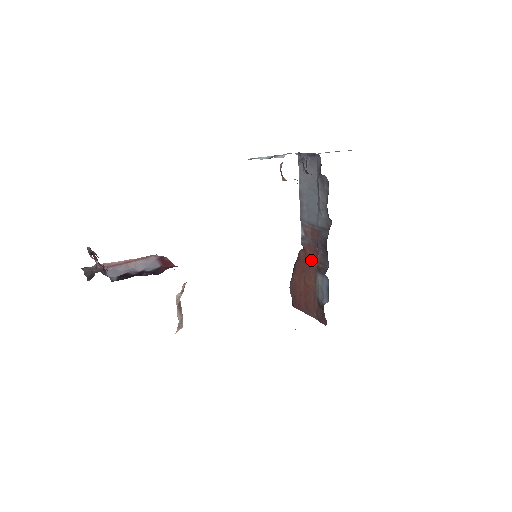
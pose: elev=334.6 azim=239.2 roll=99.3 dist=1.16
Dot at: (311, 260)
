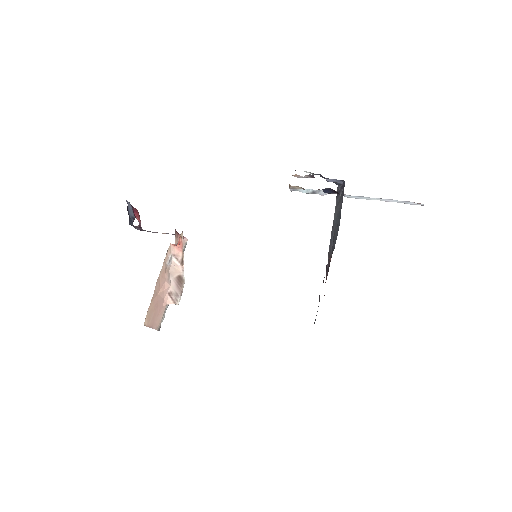
Dot at: occluded
